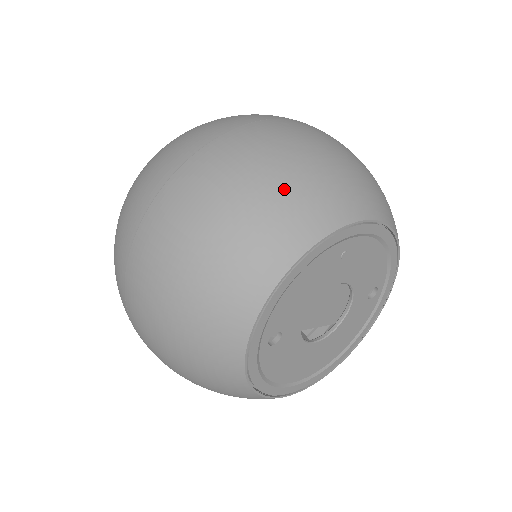
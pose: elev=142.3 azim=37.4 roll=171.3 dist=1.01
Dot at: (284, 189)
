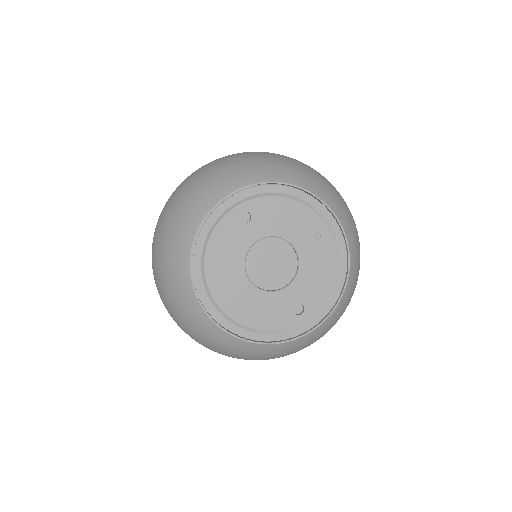
Dot at: (326, 182)
